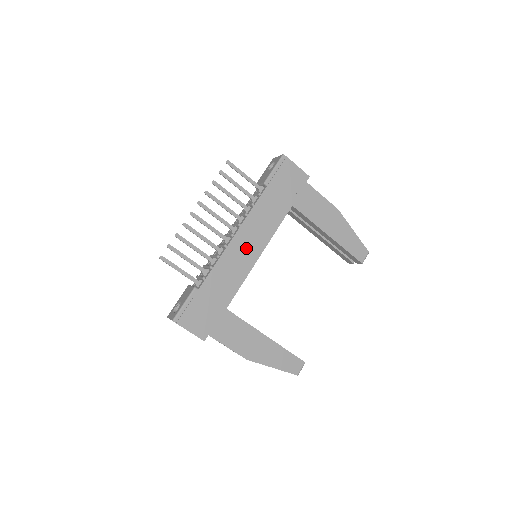
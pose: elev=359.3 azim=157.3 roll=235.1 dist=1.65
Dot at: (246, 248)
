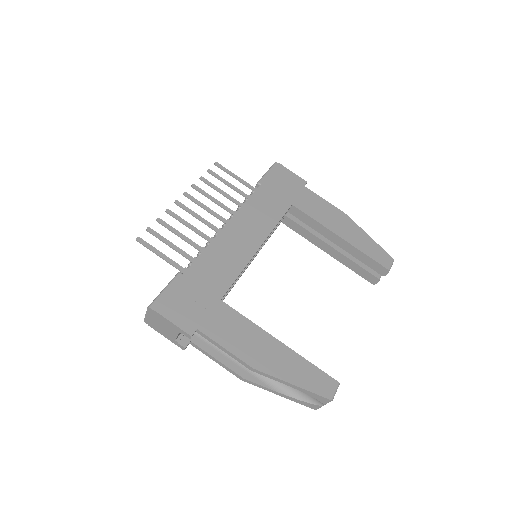
Dot at: (242, 238)
